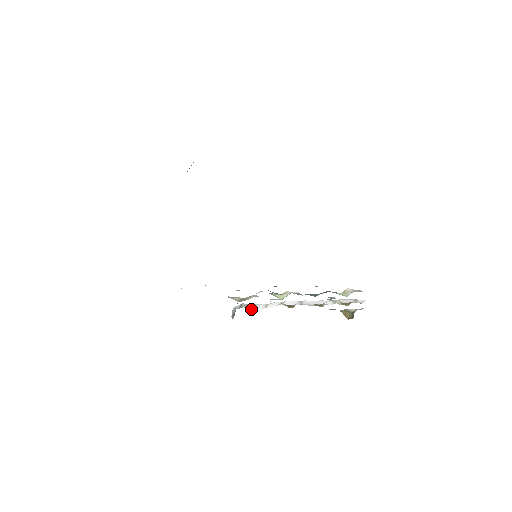
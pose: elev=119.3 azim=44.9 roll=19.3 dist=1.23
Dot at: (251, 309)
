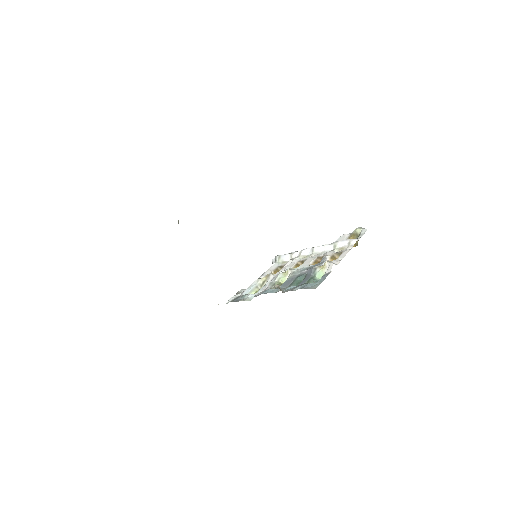
Dot at: occluded
